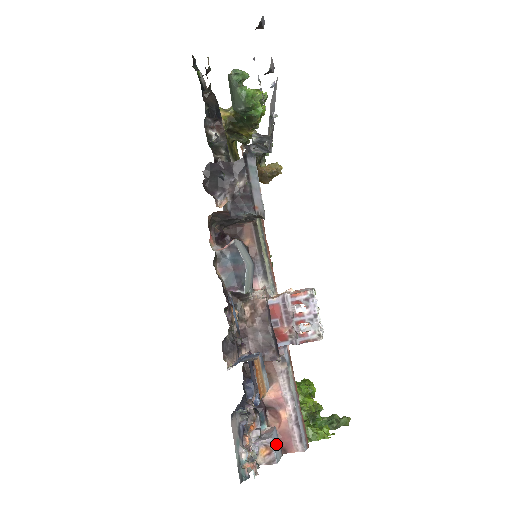
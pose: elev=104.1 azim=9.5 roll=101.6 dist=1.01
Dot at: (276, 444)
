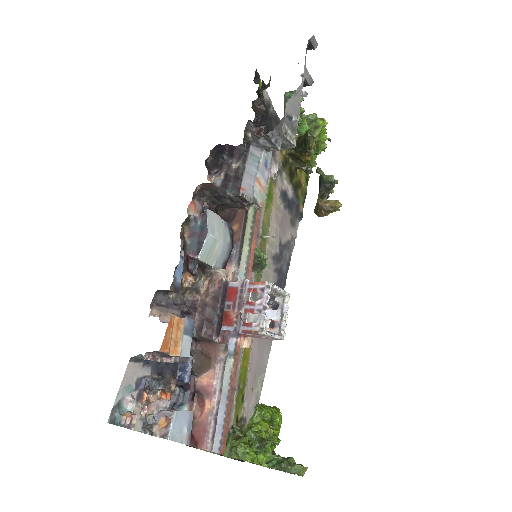
Dot at: (181, 425)
